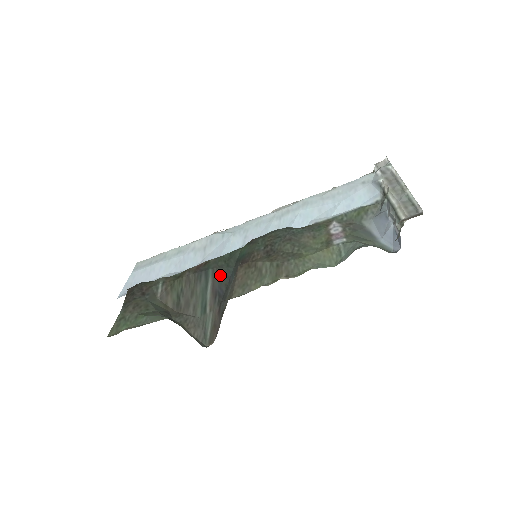
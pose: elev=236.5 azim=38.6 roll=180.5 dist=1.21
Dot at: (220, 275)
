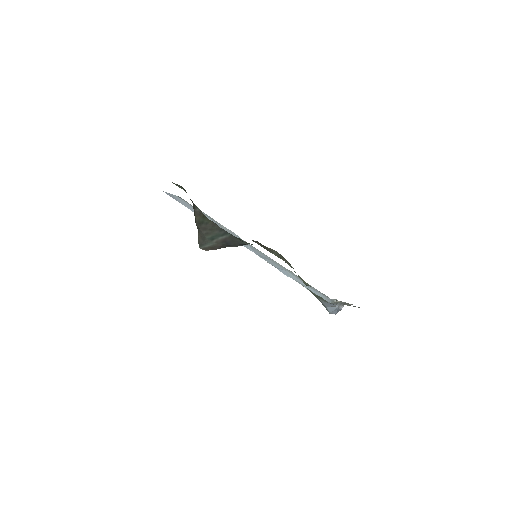
Dot at: (234, 240)
